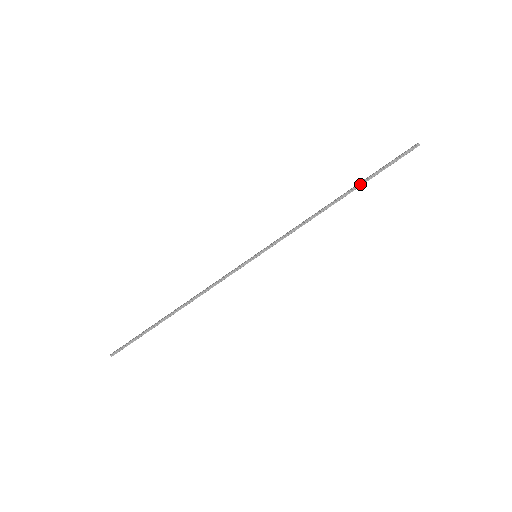
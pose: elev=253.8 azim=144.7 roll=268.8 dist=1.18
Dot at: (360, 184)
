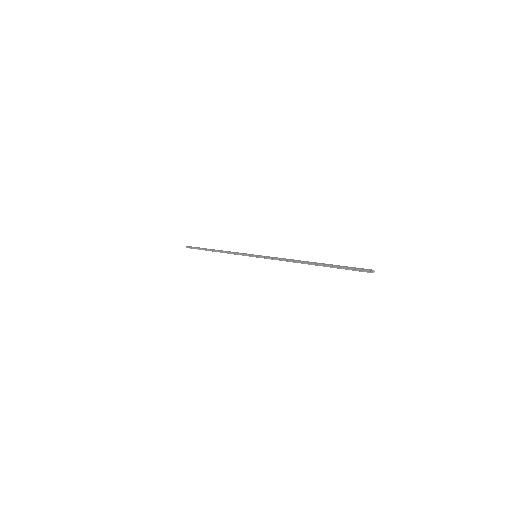
Dot at: (324, 265)
